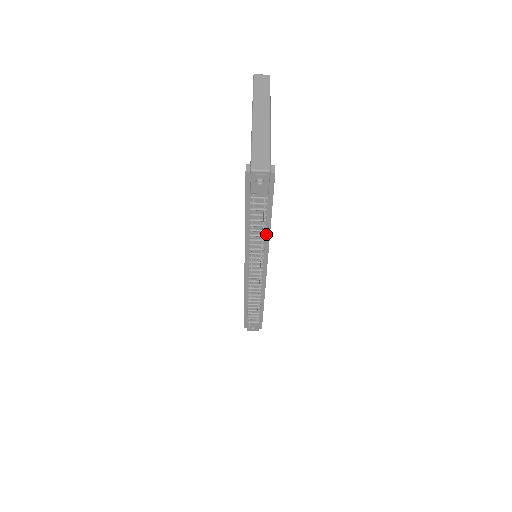
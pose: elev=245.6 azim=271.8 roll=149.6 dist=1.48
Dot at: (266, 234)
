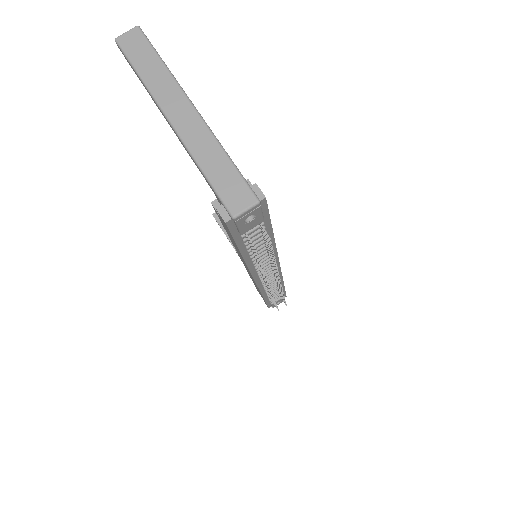
Dot at: occluded
